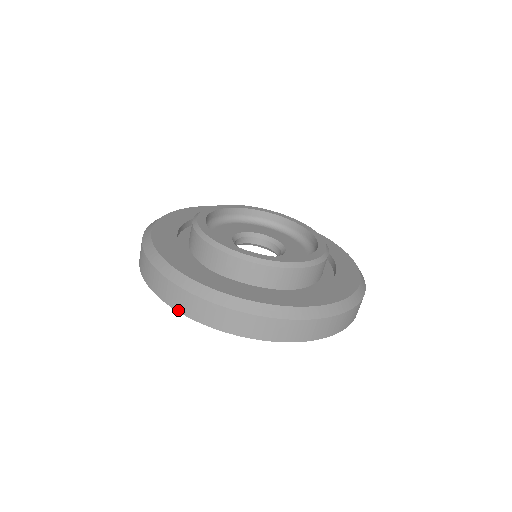
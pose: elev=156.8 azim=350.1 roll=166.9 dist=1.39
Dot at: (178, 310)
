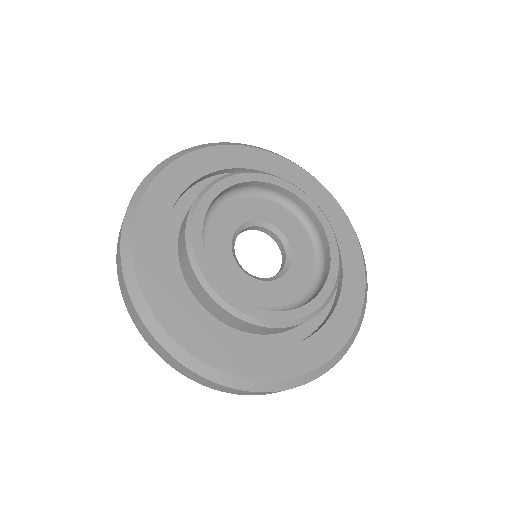
Dot at: occluded
